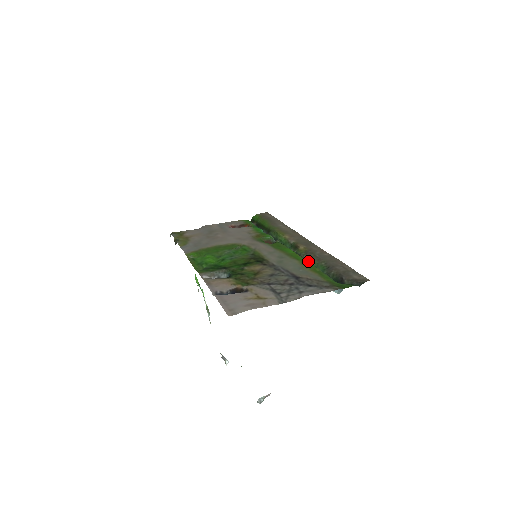
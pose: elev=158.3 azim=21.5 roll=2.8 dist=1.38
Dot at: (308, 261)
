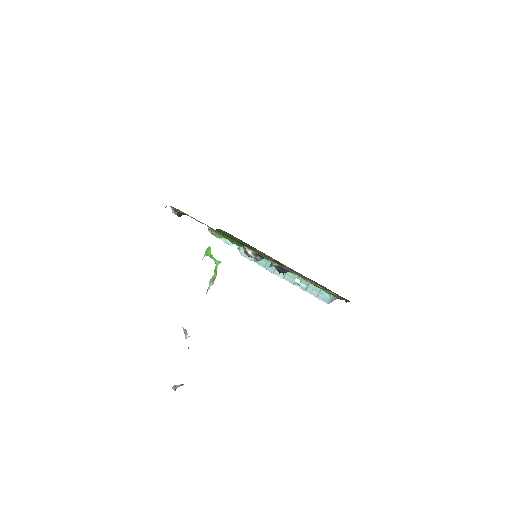
Dot at: occluded
